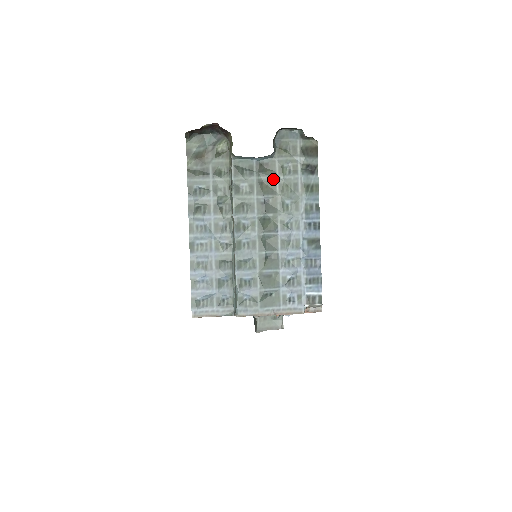
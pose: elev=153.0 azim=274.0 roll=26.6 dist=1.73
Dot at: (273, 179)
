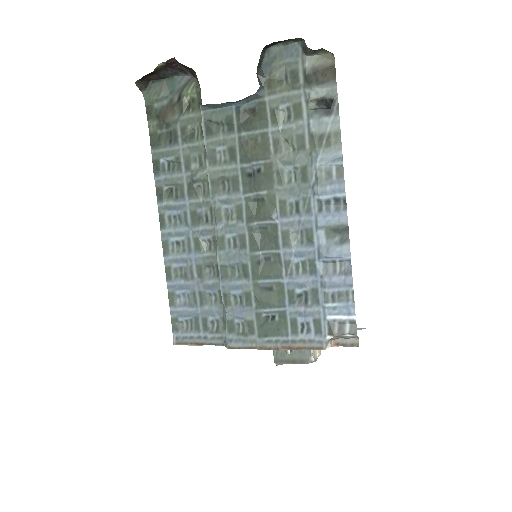
Dot at: (263, 133)
